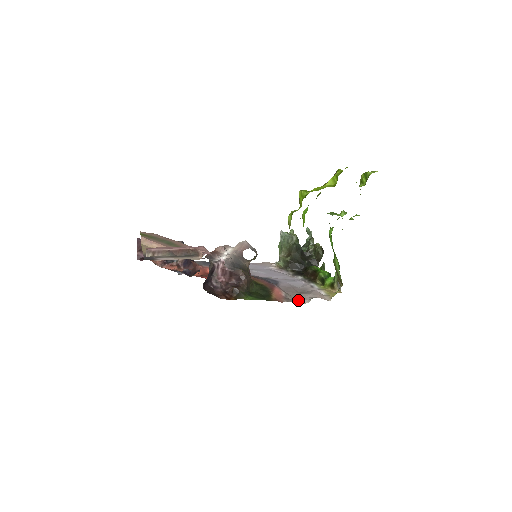
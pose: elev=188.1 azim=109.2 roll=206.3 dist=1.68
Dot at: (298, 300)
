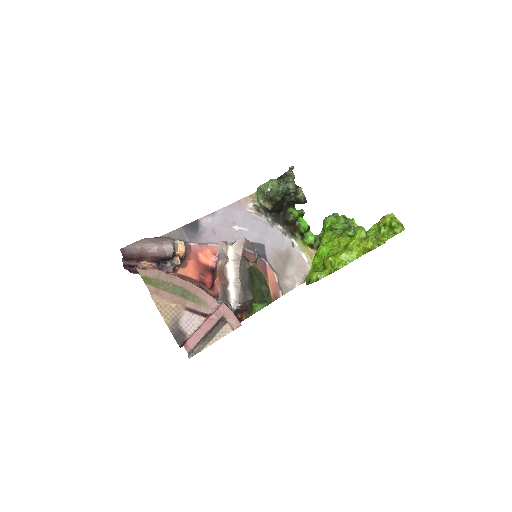
Dot at: (290, 288)
